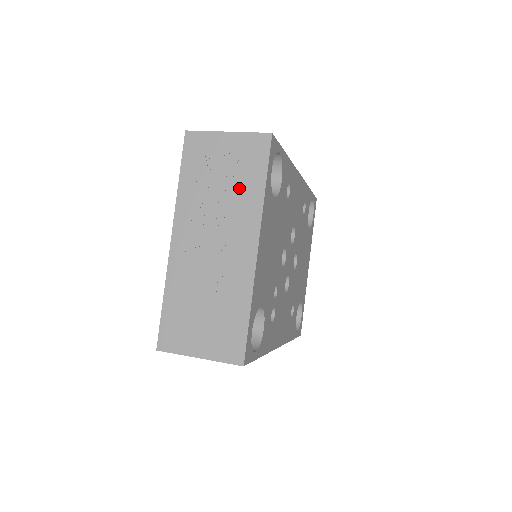
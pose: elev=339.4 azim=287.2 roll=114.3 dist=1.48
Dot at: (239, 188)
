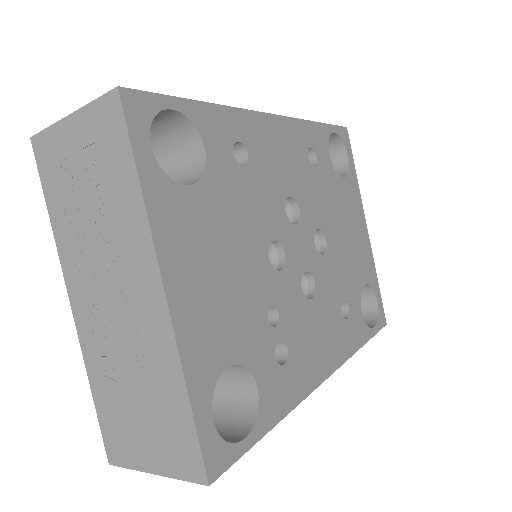
Dot at: (111, 200)
